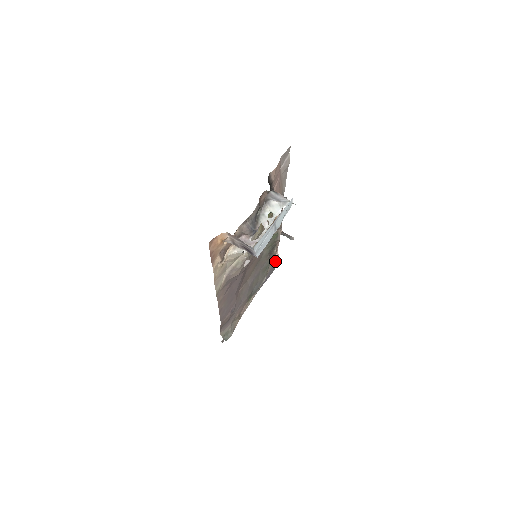
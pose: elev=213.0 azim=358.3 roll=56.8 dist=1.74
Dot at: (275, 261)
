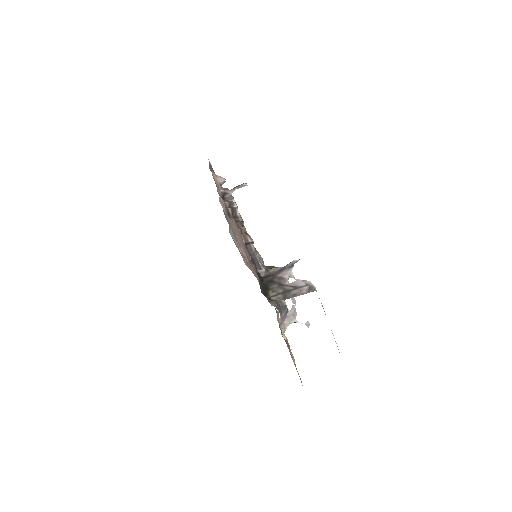
Dot at: (209, 165)
